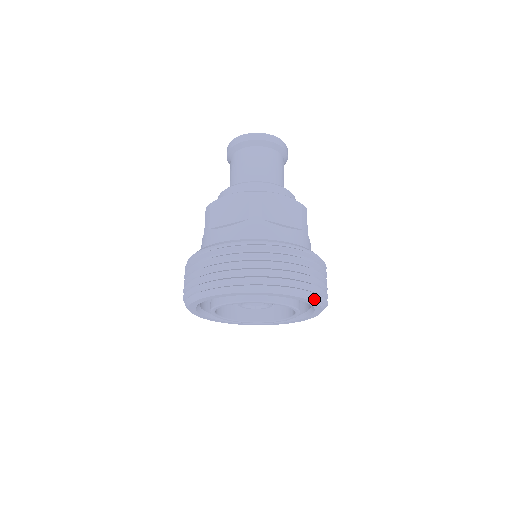
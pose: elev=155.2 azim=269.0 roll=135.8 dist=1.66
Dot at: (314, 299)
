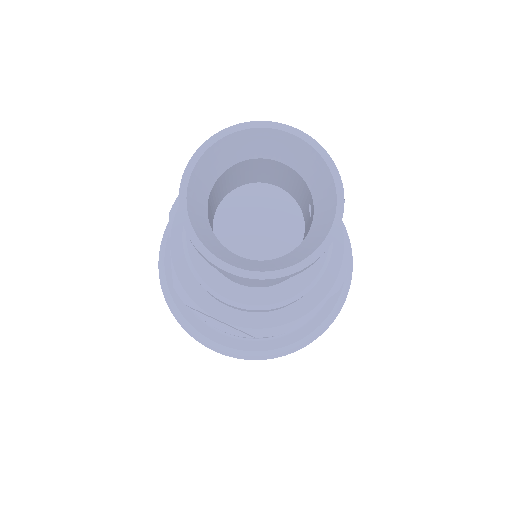
Dot at: occluded
